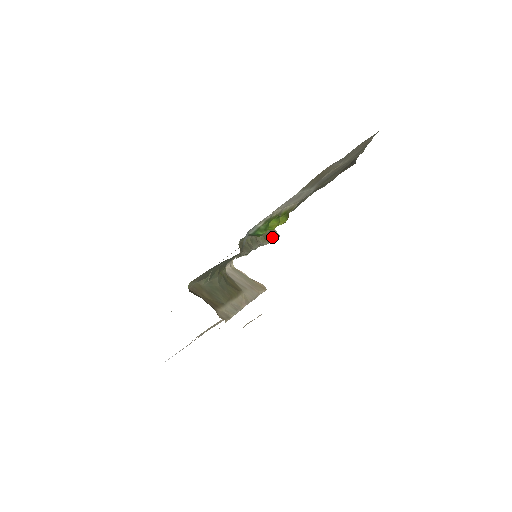
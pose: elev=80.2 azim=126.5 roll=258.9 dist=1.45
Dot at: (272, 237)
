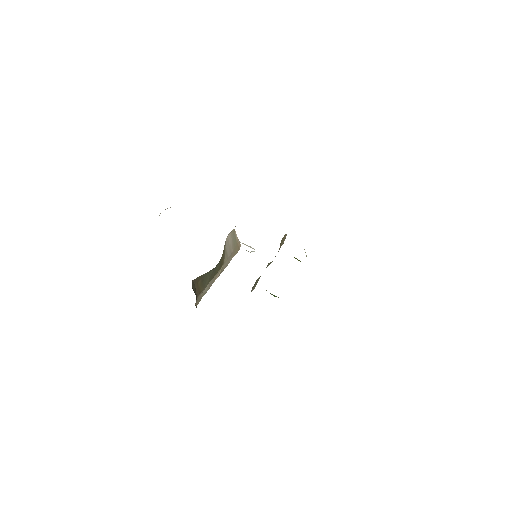
Dot at: occluded
